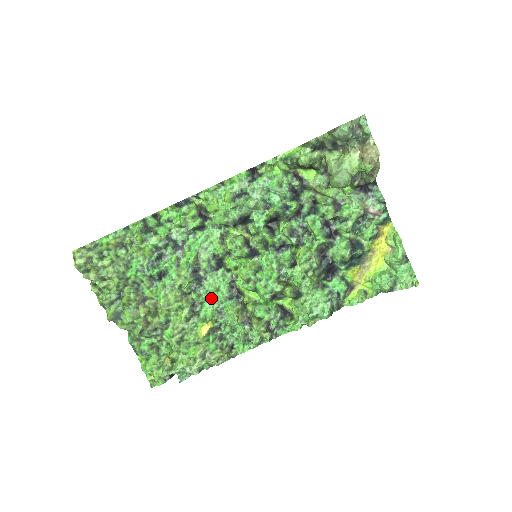
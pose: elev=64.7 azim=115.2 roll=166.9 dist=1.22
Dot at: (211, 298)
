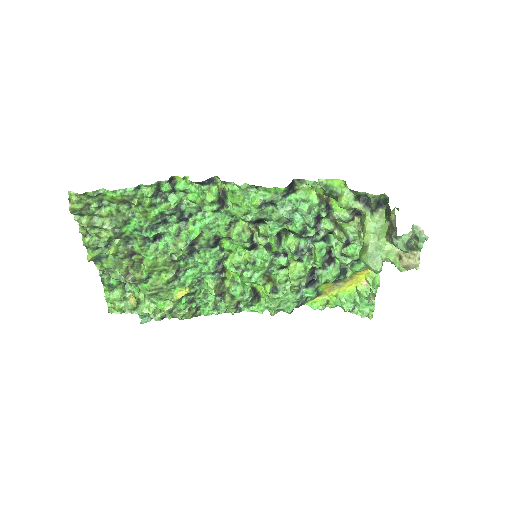
Dot at: (196, 268)
